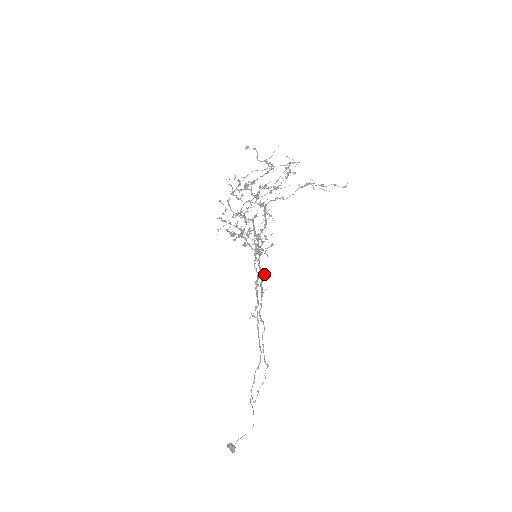
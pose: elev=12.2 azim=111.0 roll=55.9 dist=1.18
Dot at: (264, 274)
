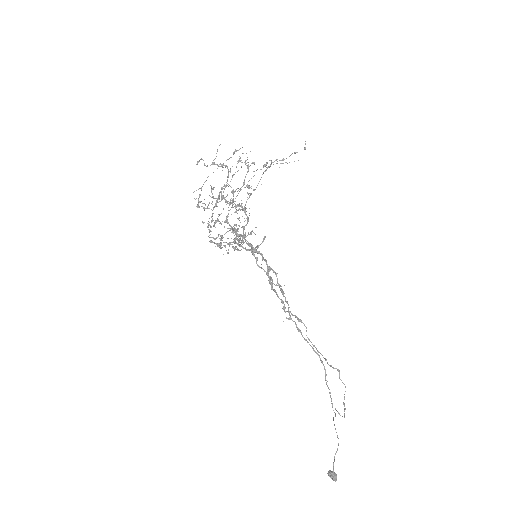
Dot at: occluded
